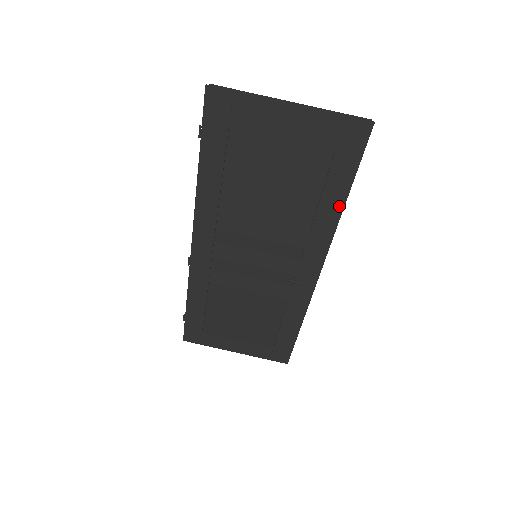
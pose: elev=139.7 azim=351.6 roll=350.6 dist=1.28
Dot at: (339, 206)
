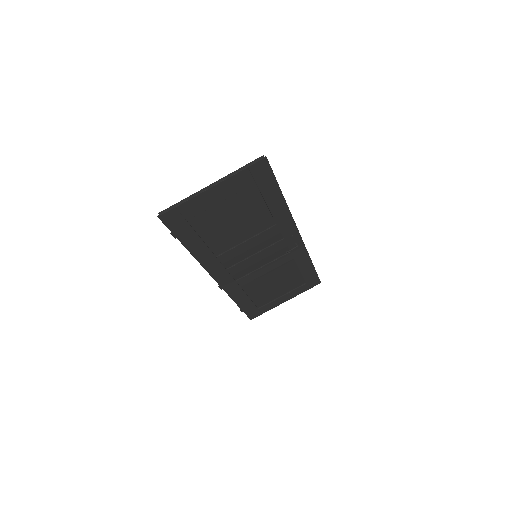
Dot at: (282, 202)
